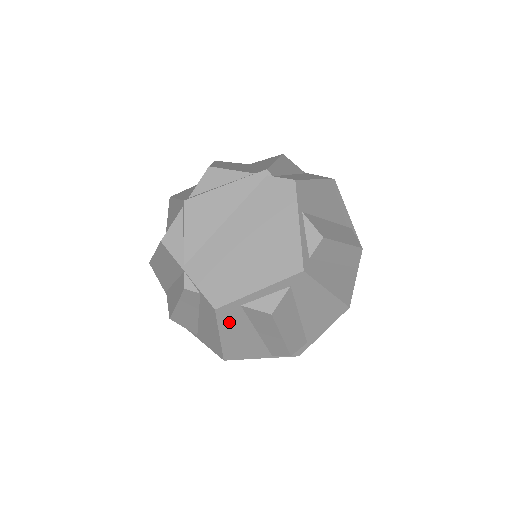
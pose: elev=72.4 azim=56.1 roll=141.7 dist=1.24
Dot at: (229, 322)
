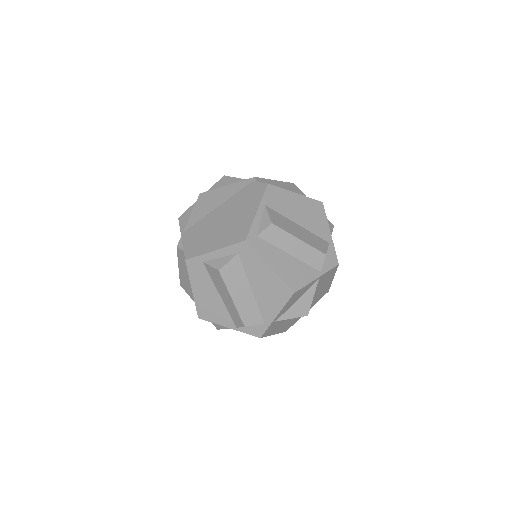
Dot at: (197, 277)
